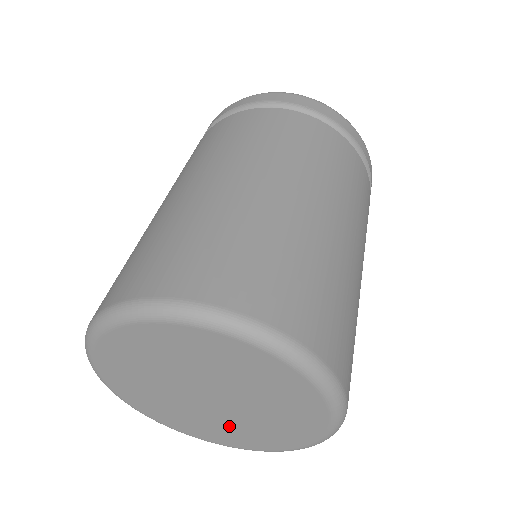
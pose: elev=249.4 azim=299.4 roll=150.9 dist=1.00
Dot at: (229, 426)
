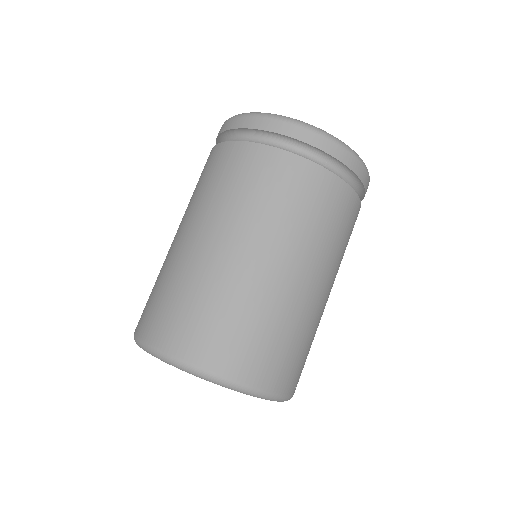
Dot at: occluded
